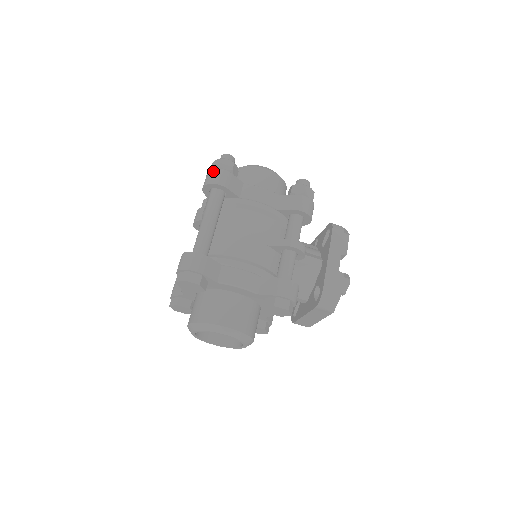
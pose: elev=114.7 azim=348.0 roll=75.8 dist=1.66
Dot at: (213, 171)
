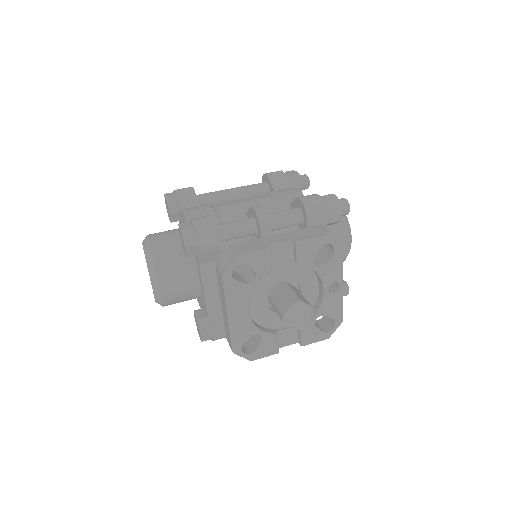
Dot at: occluded
